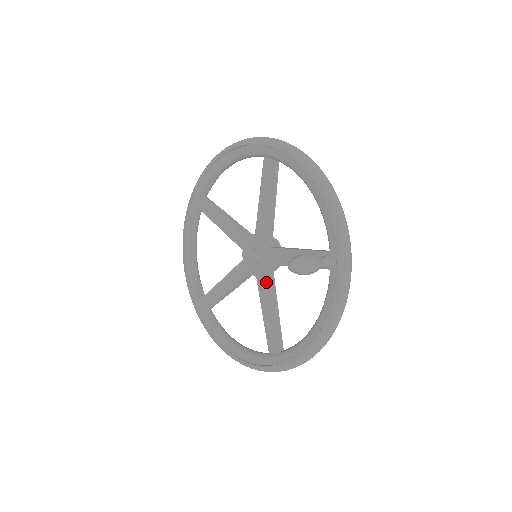
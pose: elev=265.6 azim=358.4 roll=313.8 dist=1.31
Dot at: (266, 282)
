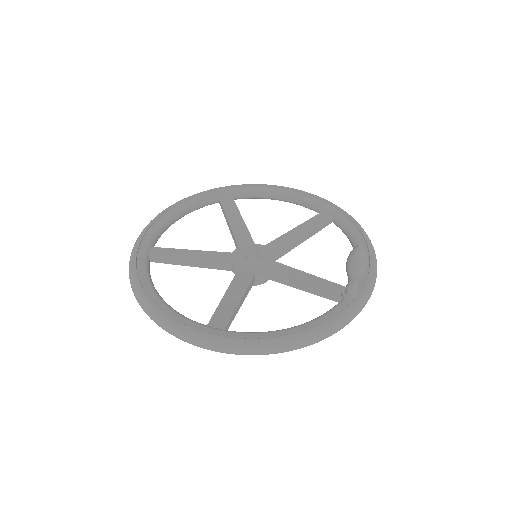
Dot at: (249, 278)
